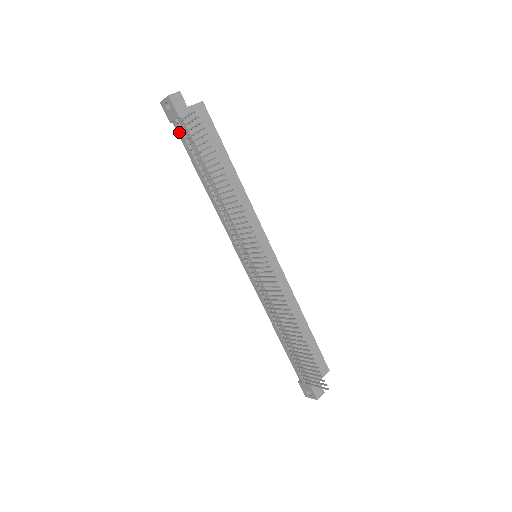
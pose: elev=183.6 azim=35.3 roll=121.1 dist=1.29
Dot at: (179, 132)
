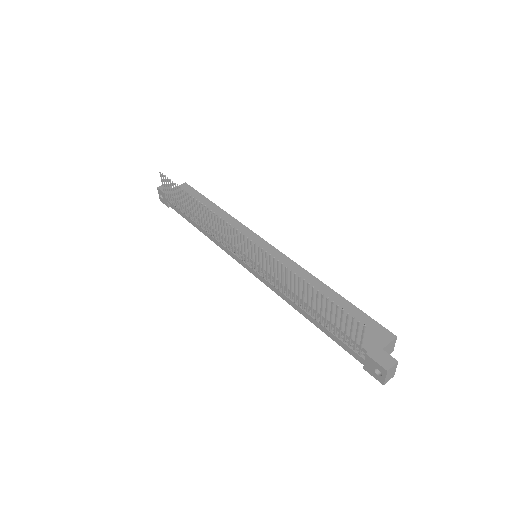
Dot at: (172, 206)
